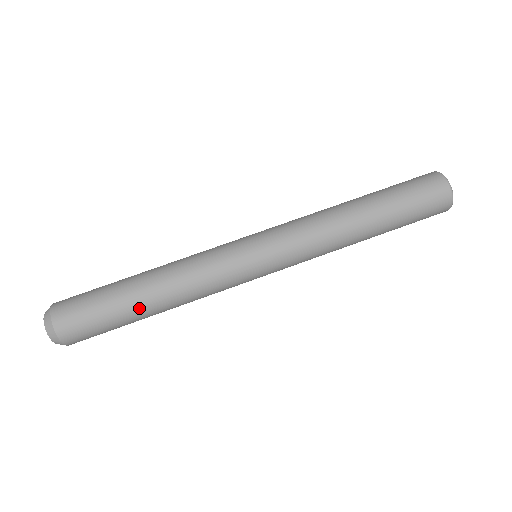
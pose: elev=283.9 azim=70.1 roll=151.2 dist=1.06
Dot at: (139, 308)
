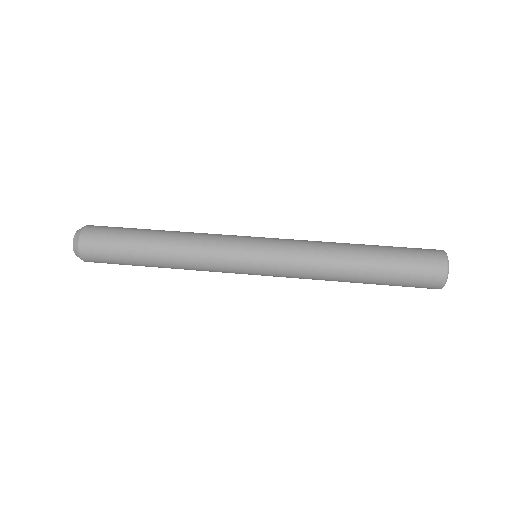
Dot at: (149, 234)
